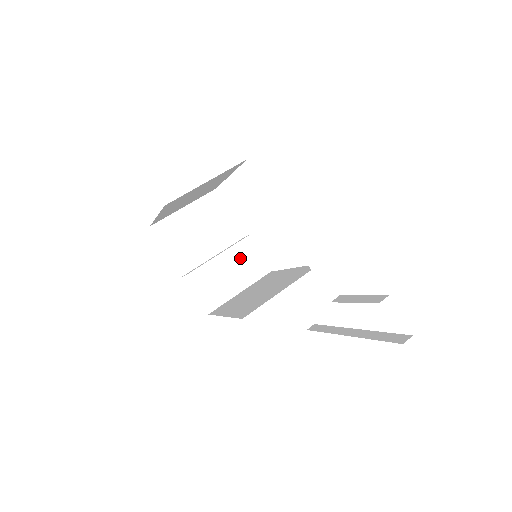
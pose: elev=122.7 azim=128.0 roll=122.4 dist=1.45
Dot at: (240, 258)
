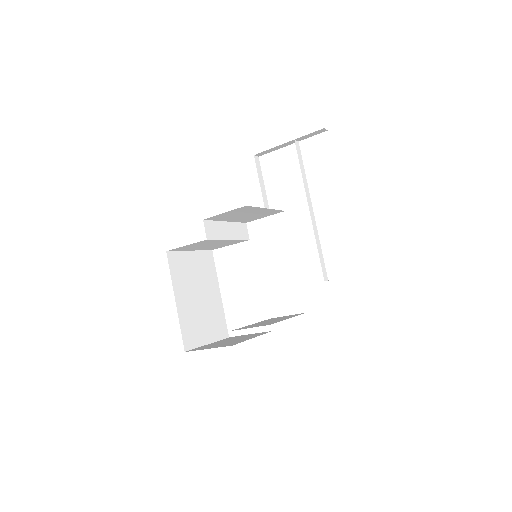
Dot at: occluded
